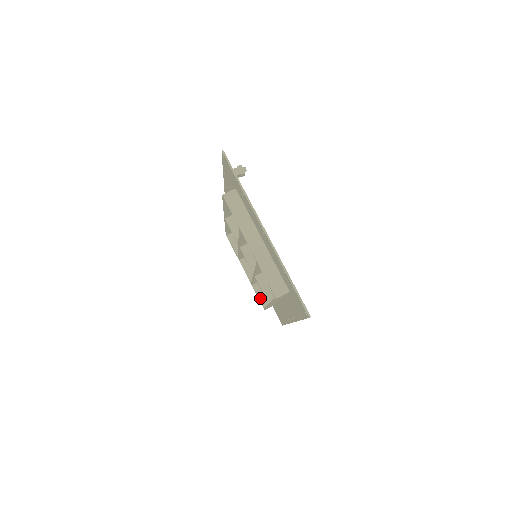
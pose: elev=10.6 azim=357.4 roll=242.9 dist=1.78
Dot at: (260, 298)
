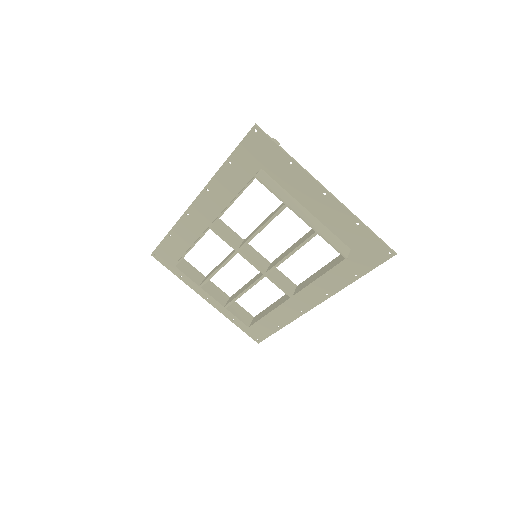
Dot at: (240, 318)
